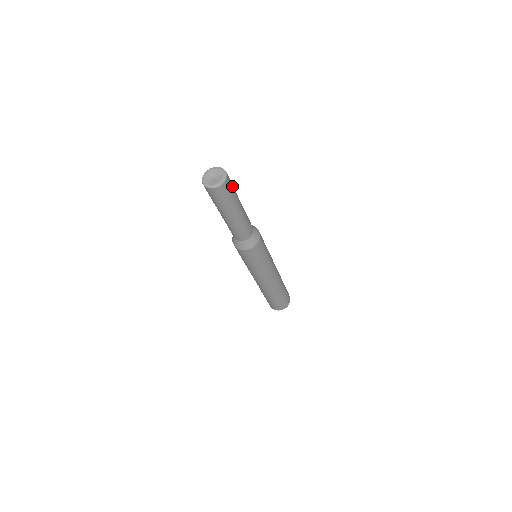
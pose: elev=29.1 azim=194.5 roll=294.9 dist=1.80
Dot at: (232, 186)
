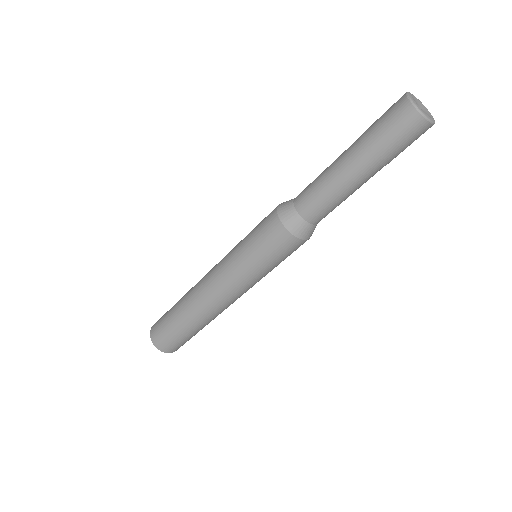
Dot at: occluded
